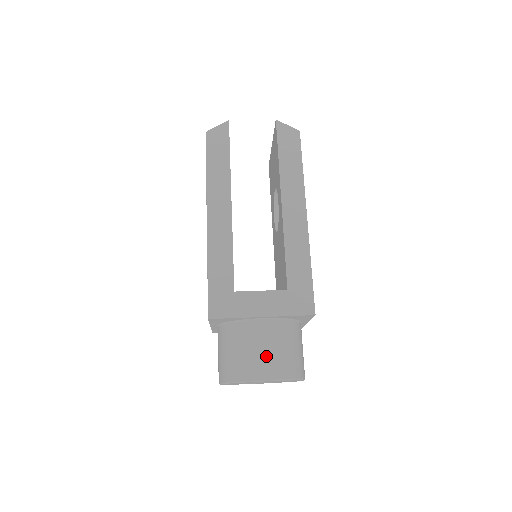
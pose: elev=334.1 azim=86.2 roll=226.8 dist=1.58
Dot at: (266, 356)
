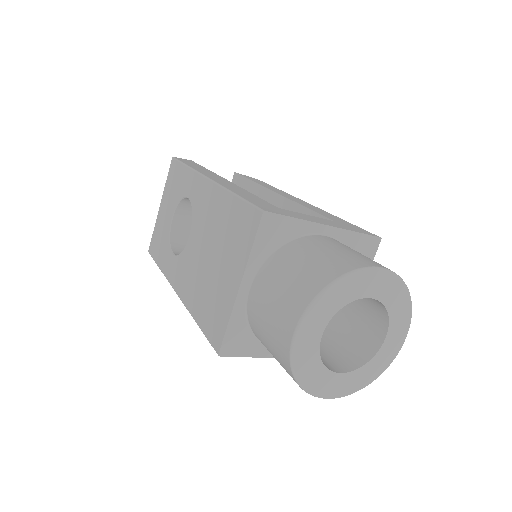
Dot at: (360, 254)
